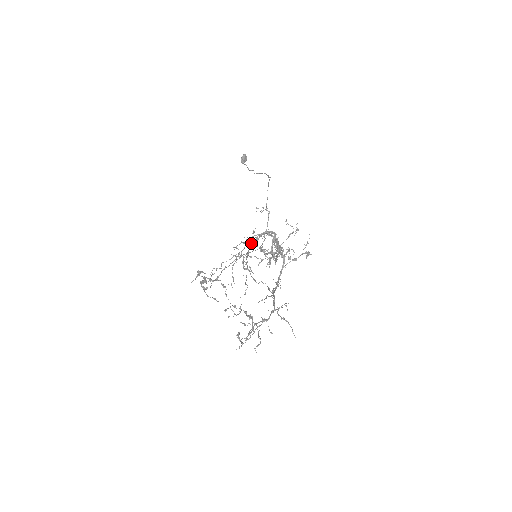
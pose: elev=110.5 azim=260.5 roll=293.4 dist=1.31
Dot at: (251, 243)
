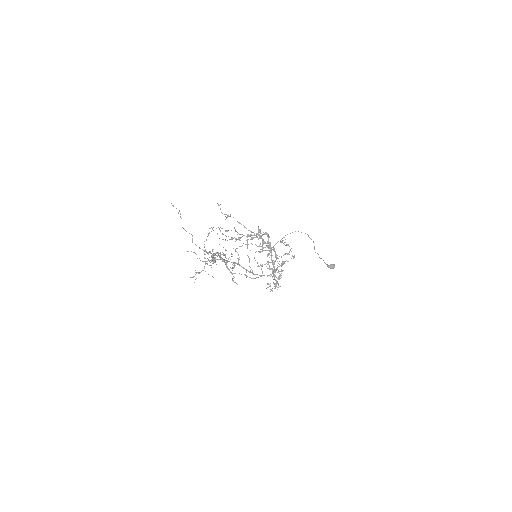
Dot at: (261, 251)
